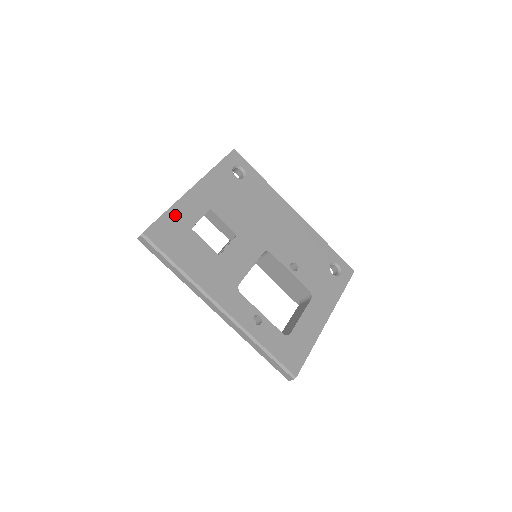
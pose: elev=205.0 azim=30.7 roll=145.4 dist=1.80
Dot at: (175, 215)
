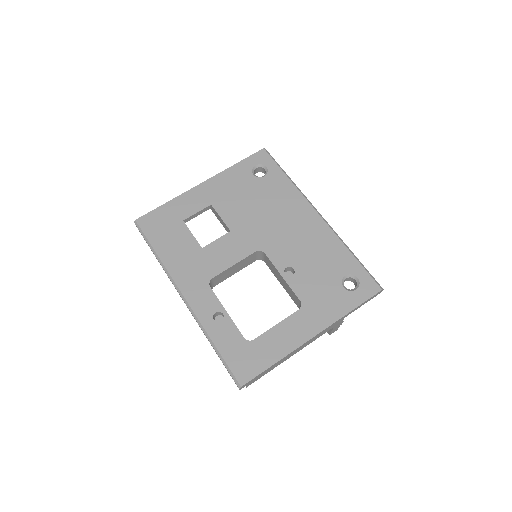
Dot at: (172, 207)
